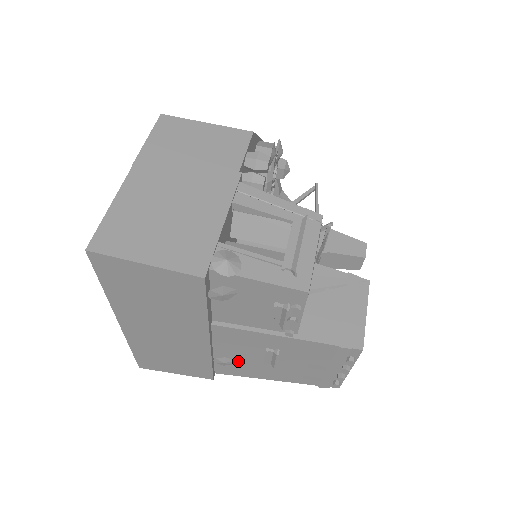
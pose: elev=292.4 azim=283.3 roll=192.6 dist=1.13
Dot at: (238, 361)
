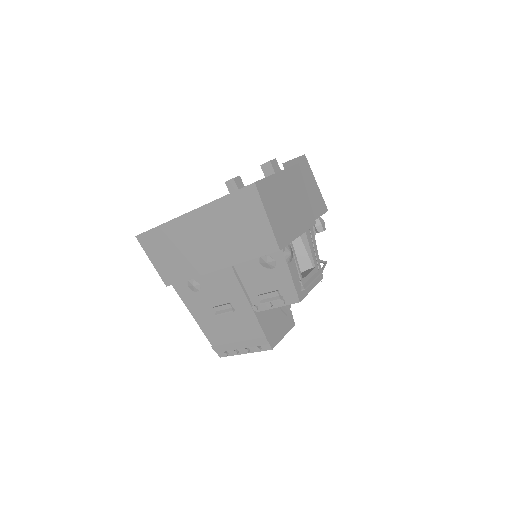
Dot at: (201, 293)
